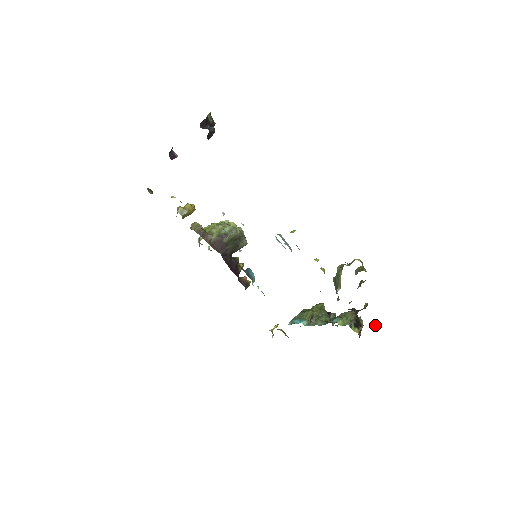
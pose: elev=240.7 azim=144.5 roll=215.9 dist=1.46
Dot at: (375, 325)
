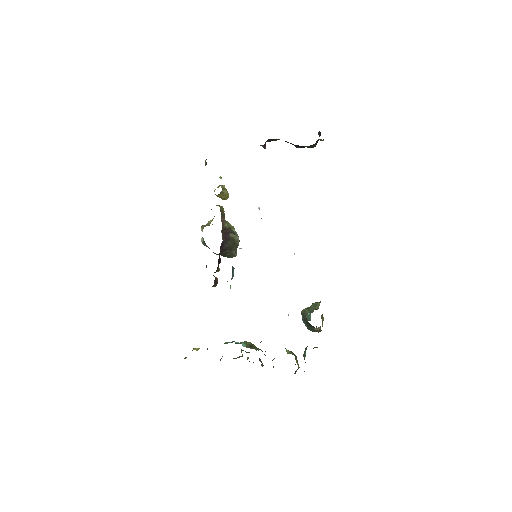
Dot at: occluded
